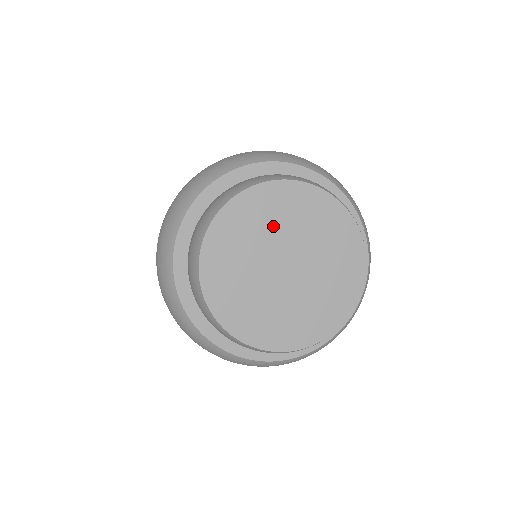
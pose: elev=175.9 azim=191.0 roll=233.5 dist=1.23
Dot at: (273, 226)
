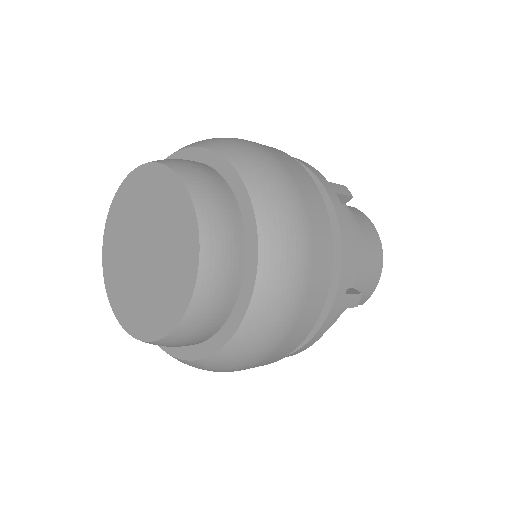
Dot at: (150, 208)
